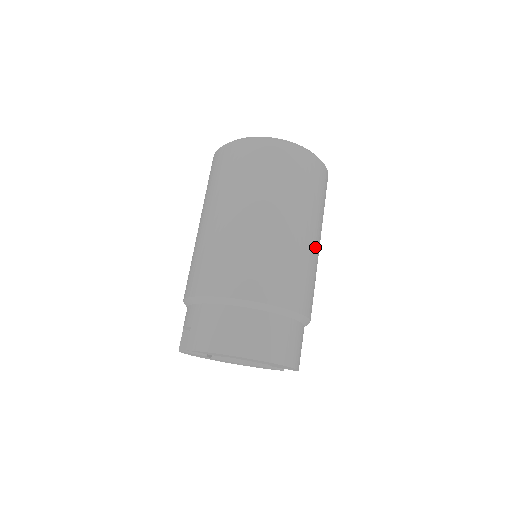
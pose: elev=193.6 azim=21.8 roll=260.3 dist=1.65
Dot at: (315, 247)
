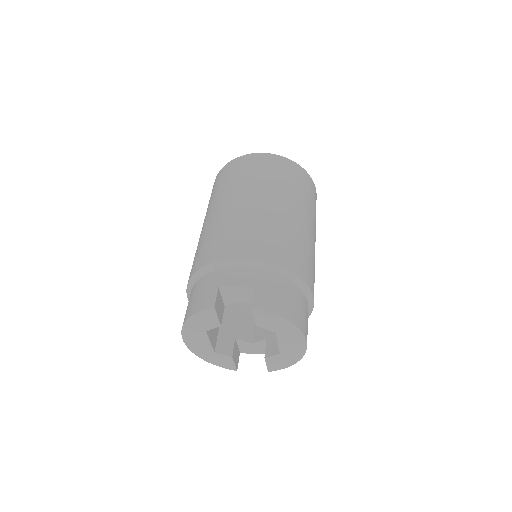
Dot at: occluded
